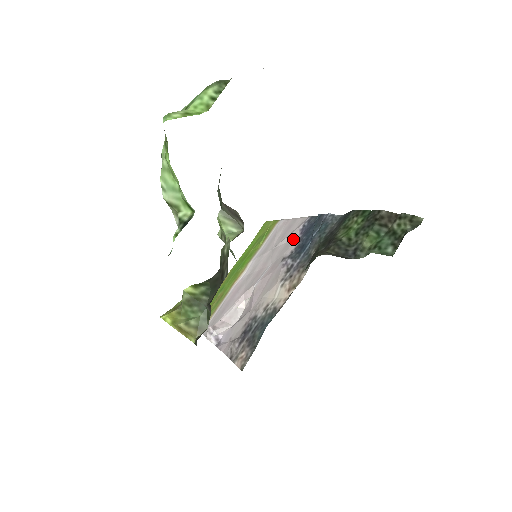
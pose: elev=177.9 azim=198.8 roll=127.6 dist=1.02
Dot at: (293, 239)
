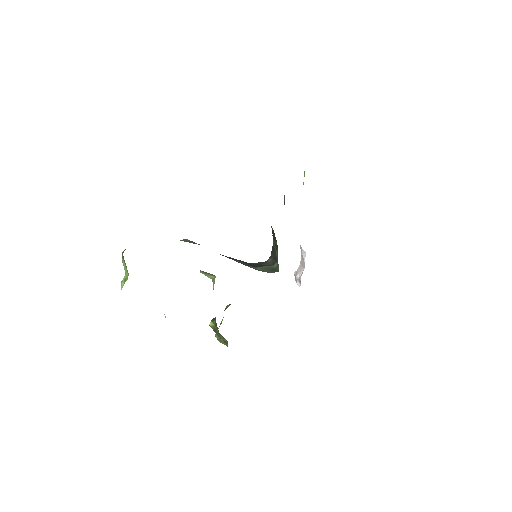
Dot at: occluded
